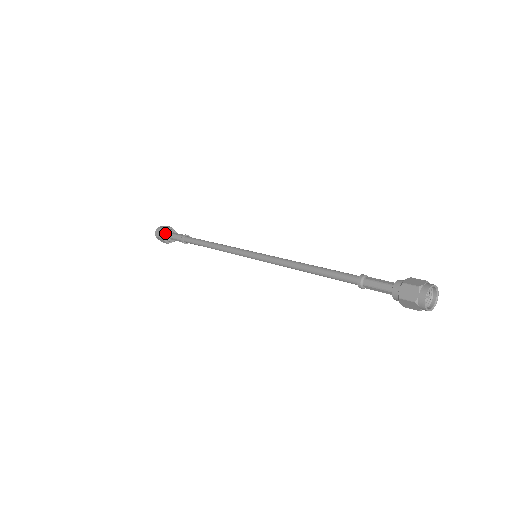
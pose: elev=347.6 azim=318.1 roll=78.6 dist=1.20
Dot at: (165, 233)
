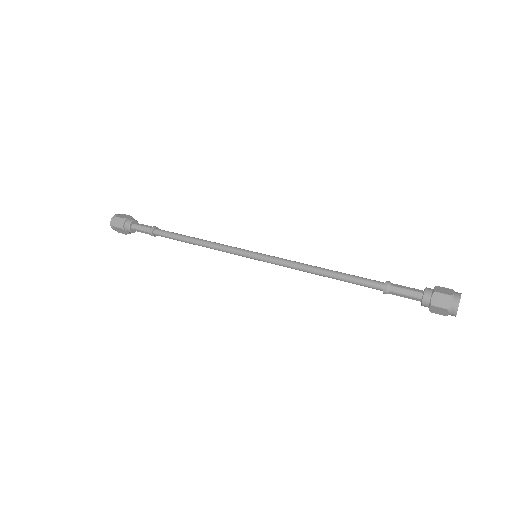
Dot at: (126, 230)
